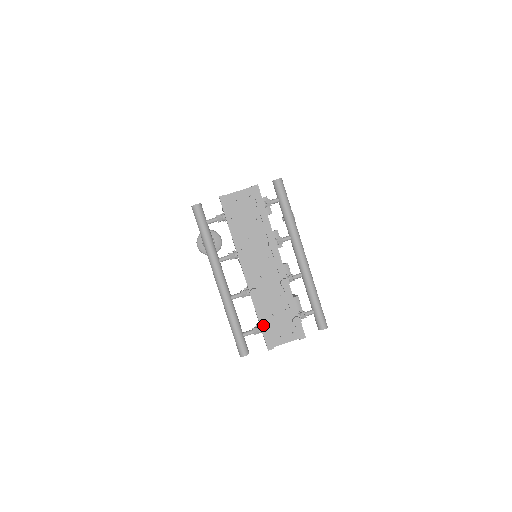
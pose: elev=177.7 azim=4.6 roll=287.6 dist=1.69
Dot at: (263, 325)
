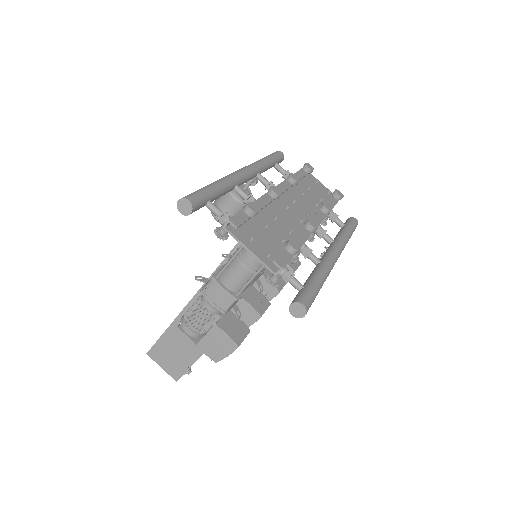
Dot at: occluded
